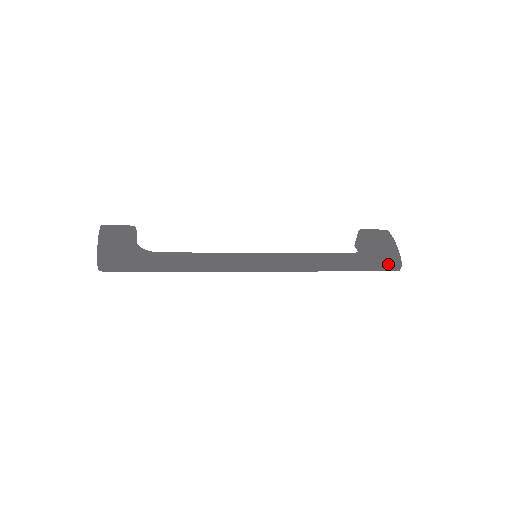
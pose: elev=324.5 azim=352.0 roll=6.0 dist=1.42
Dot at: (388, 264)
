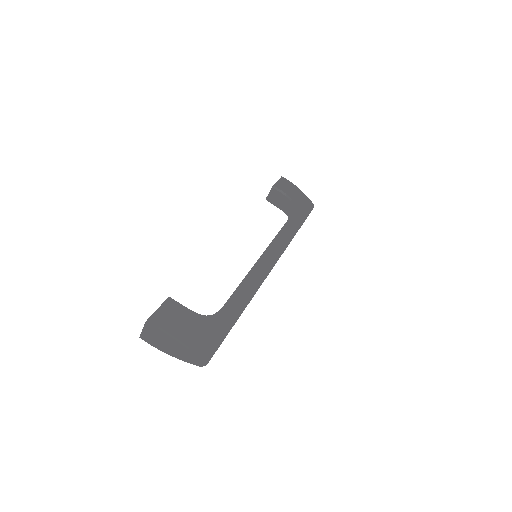
Dot at: (311, 209)
